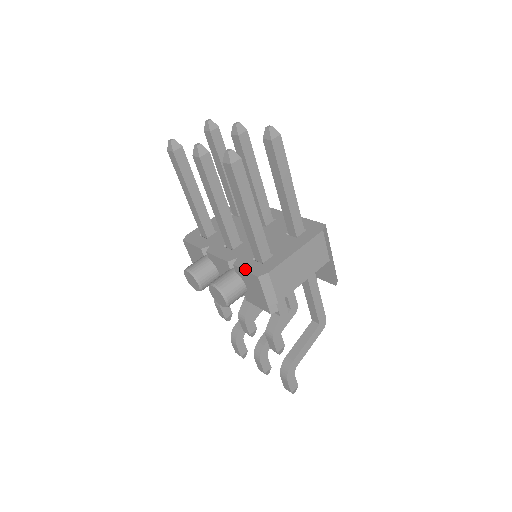
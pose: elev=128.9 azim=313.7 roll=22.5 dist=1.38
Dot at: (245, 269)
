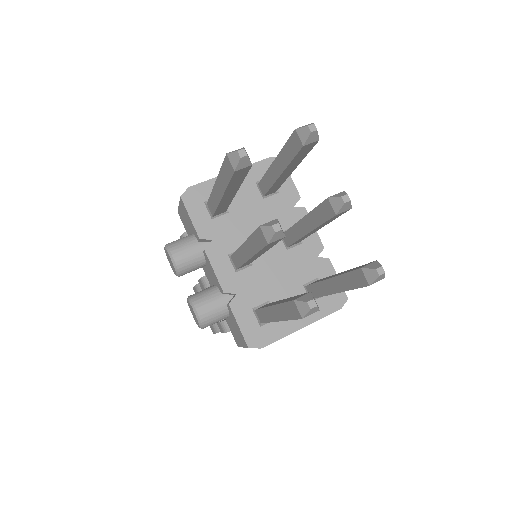
Dot at: (239, 324)
